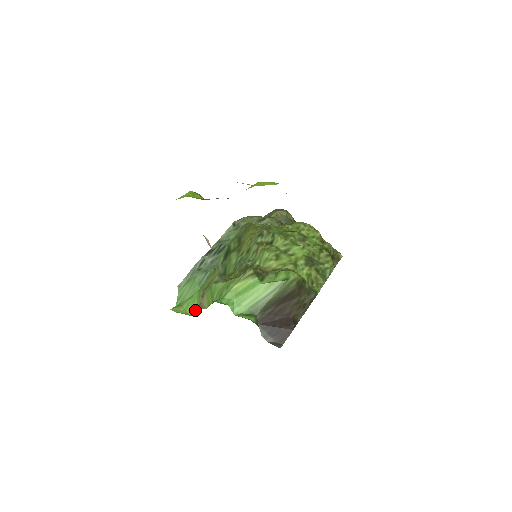
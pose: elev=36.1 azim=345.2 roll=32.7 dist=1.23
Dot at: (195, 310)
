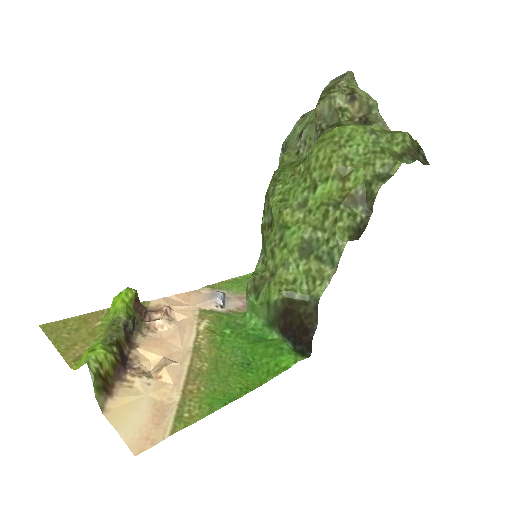
Dot at: occluded
